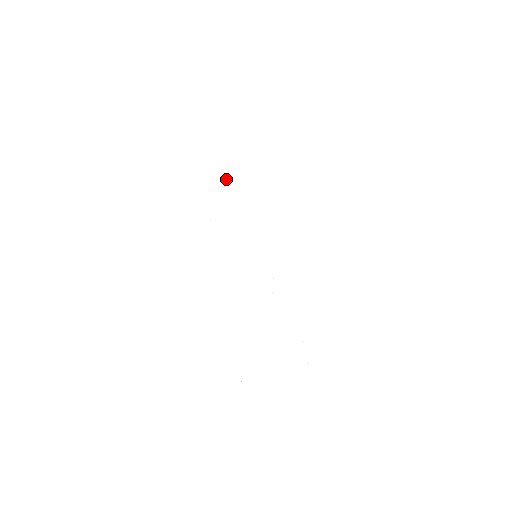
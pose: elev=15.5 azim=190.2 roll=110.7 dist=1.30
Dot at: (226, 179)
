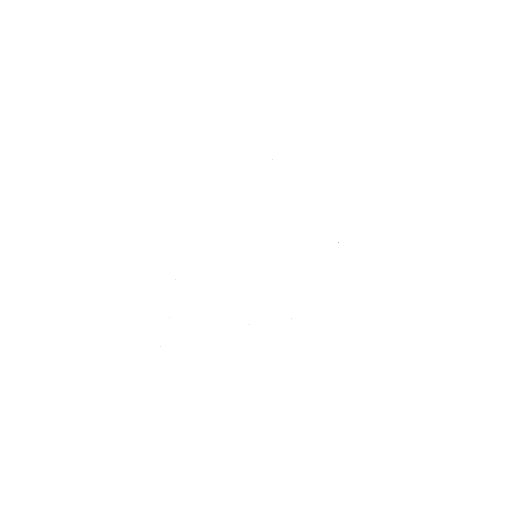
Dot at: occluded
